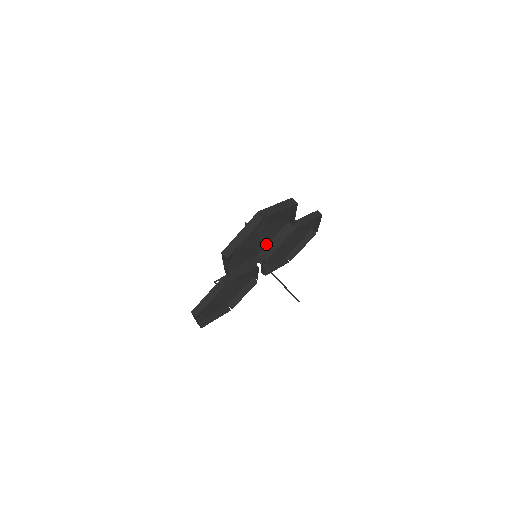
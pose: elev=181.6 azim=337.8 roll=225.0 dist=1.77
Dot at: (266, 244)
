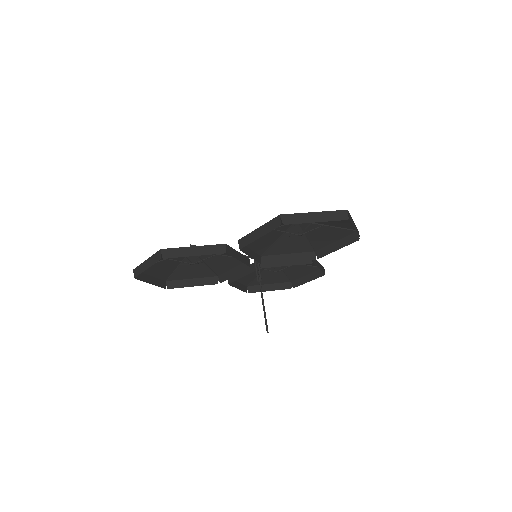
Dot at: (278, 253)
